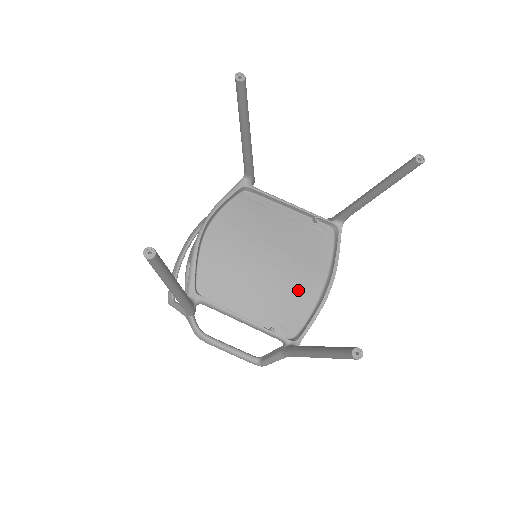
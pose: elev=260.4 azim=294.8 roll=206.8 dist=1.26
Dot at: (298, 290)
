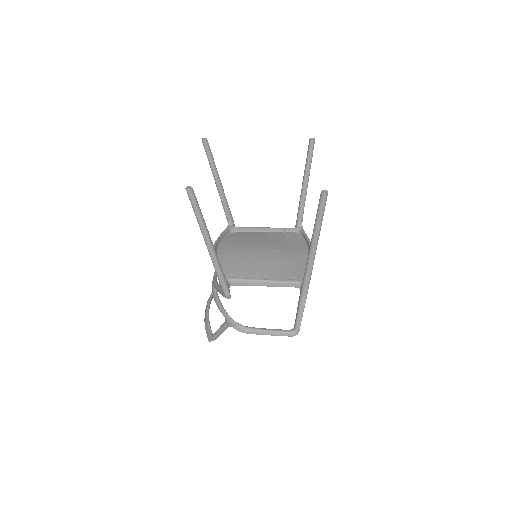
Dot at: (293, 260)
